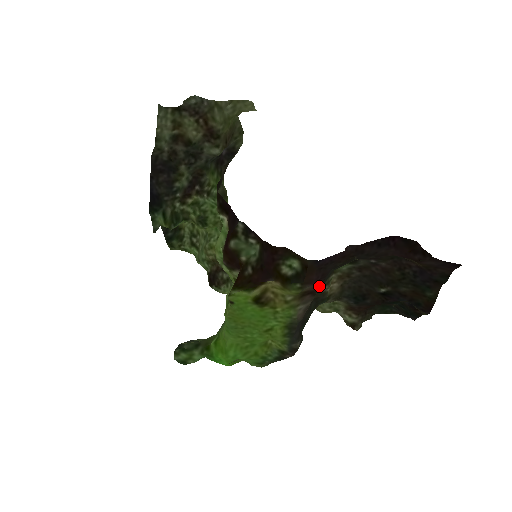
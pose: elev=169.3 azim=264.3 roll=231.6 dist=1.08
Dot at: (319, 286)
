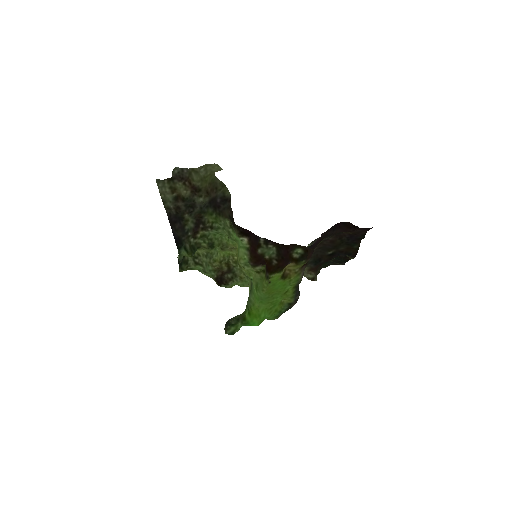
Dot at: (309, 259)
